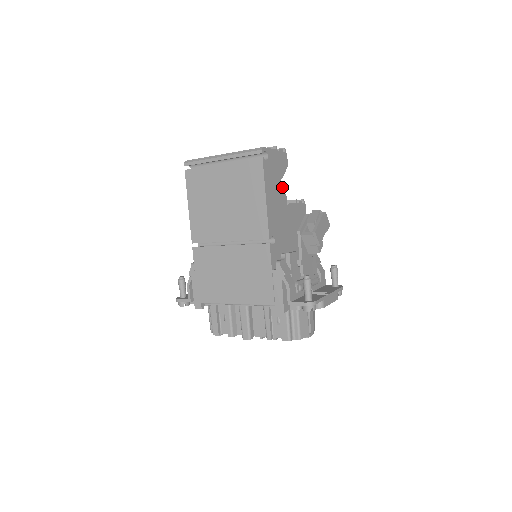
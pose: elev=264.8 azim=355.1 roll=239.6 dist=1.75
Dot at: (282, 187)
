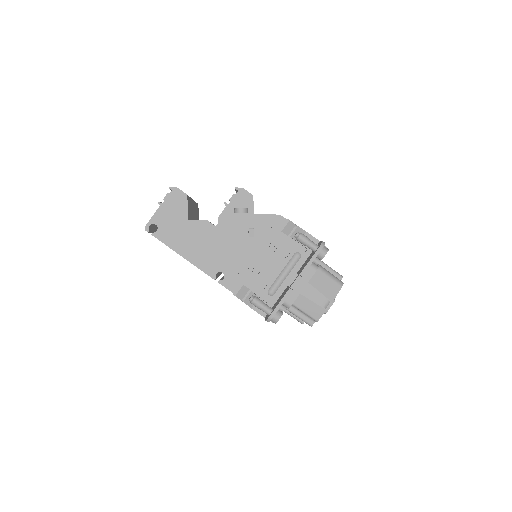
Dot at: (195, 221)
